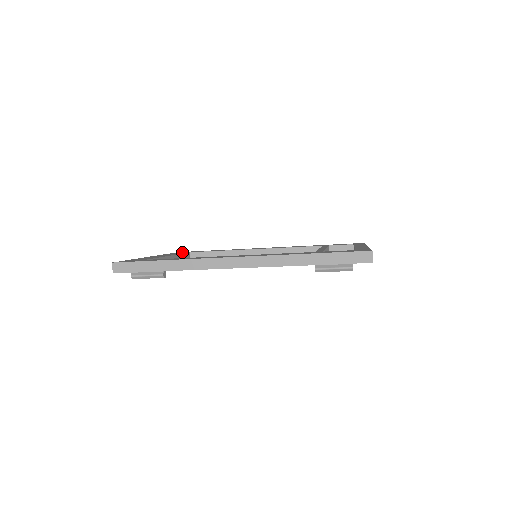
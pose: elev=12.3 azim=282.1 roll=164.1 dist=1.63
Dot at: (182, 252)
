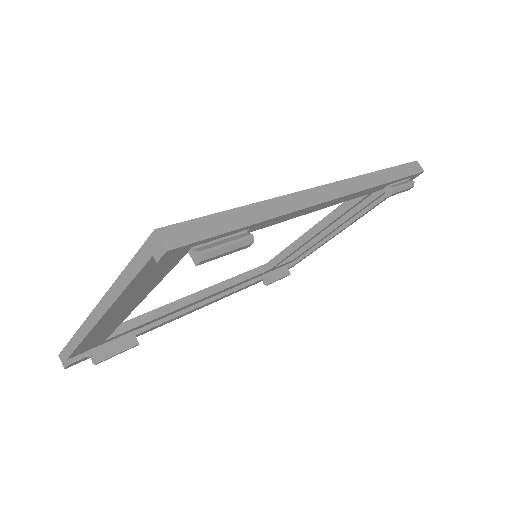
Dot at: occluded
